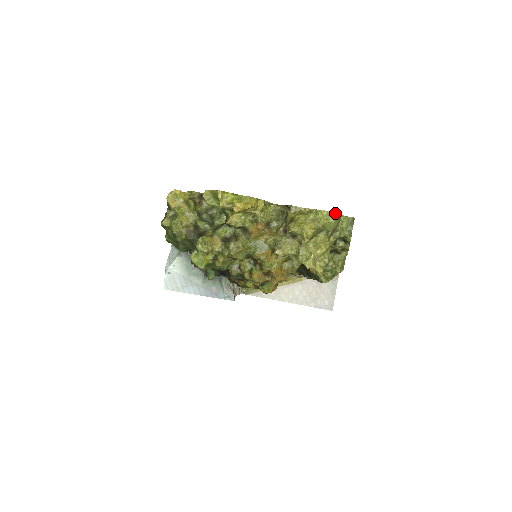
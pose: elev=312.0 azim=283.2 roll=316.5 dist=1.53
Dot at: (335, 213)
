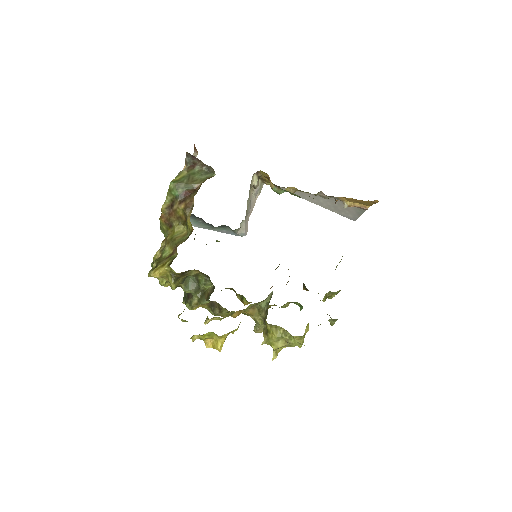
Dot at: occluded
